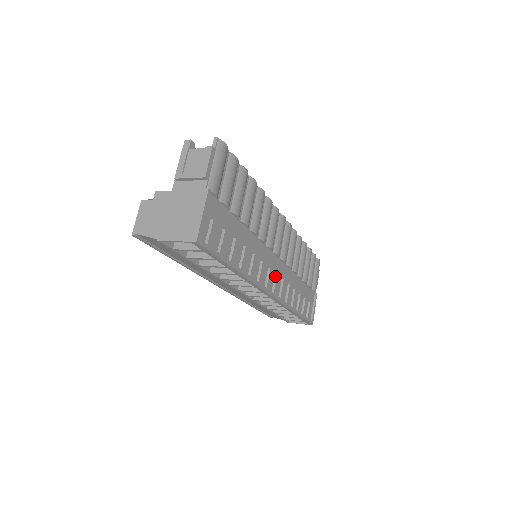
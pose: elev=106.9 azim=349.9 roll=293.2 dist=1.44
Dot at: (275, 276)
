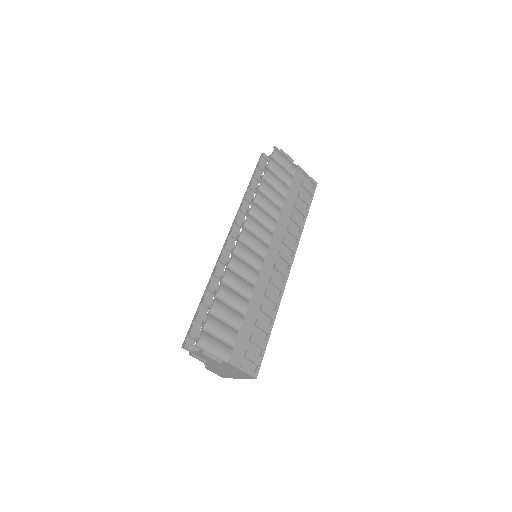
Dot at: (279, 257)
